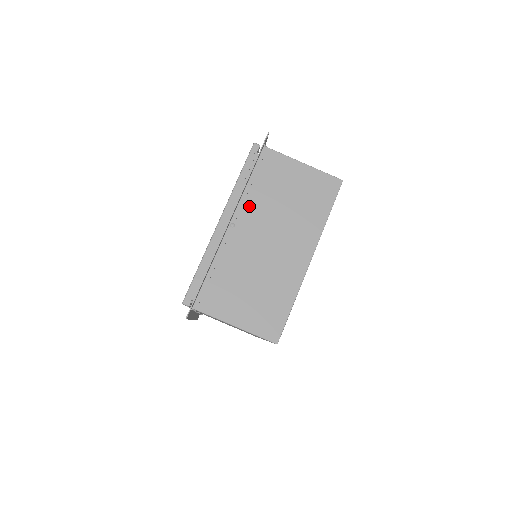
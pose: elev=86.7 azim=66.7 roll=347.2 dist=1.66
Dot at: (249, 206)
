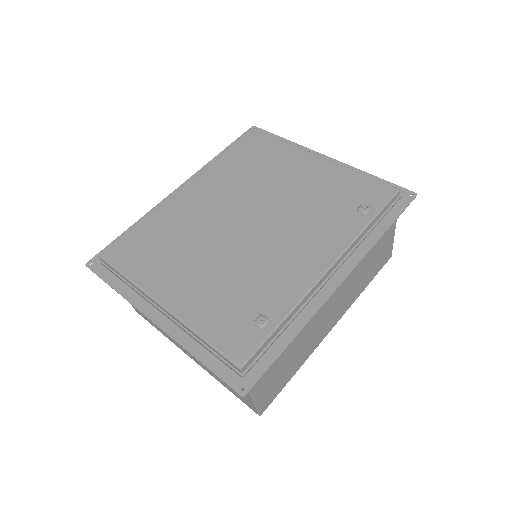
Dot at: occluded
